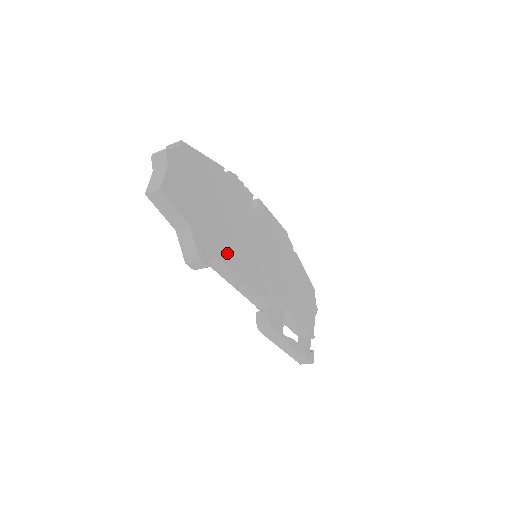
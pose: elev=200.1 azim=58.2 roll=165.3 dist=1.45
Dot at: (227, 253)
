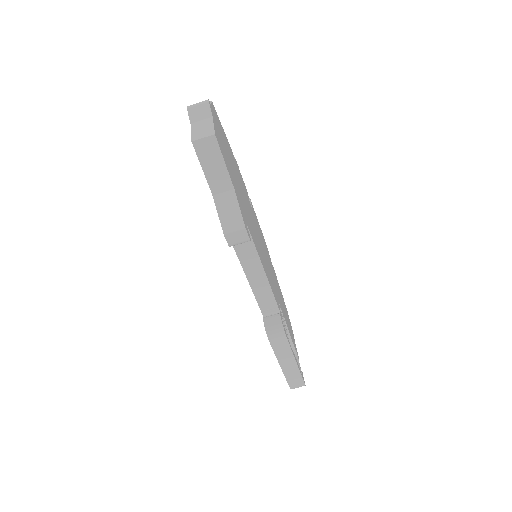
Dot at: (253, 235)
